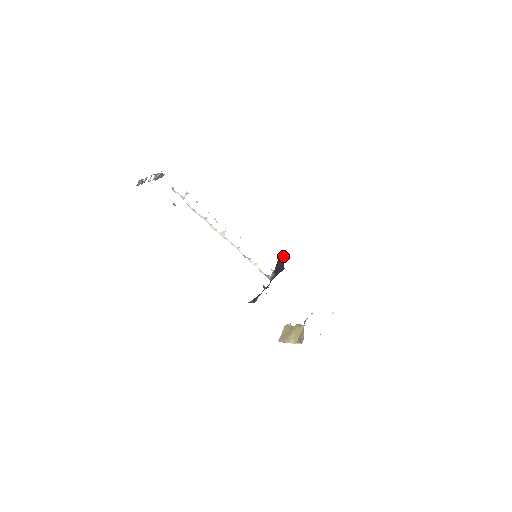
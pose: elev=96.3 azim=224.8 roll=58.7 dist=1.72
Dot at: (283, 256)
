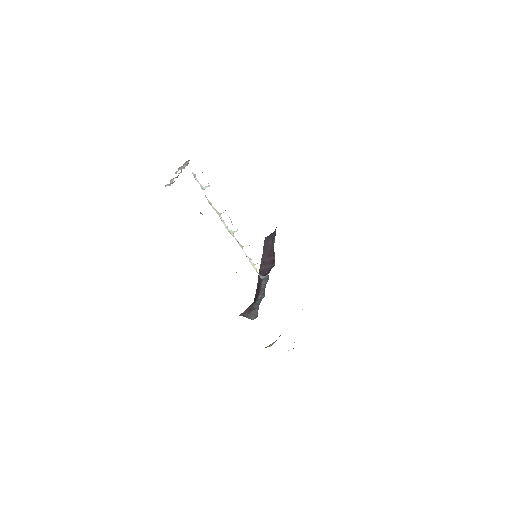
Dot at: (273, 245)
